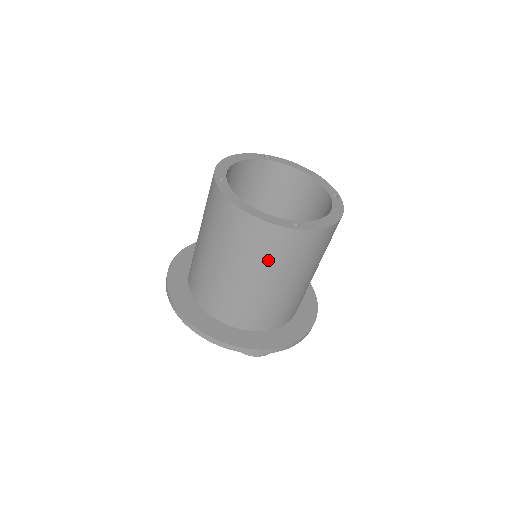
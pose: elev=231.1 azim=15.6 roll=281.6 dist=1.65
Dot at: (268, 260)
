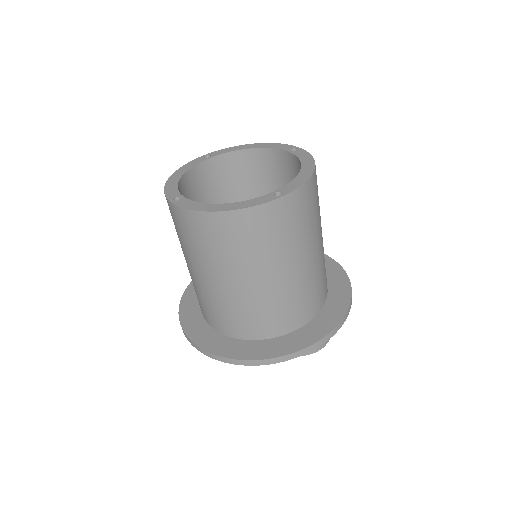
Dot at: (272, 246)
